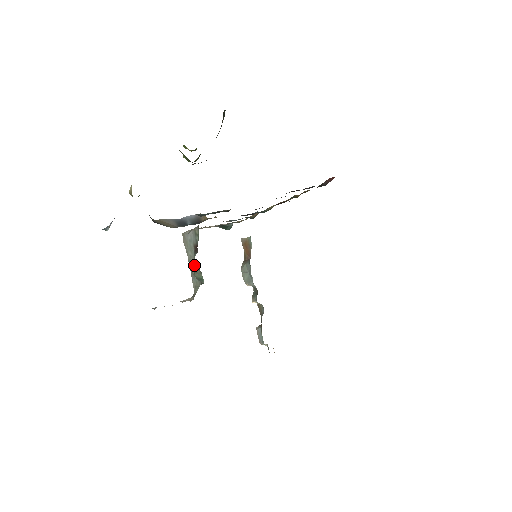
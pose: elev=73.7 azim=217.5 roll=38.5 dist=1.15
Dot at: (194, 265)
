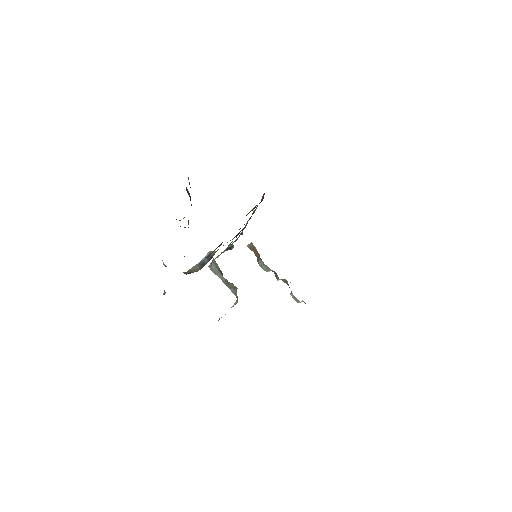
Dot at: (226, 282)
